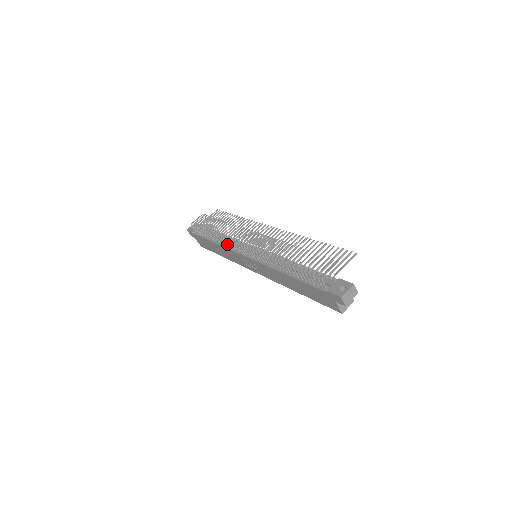
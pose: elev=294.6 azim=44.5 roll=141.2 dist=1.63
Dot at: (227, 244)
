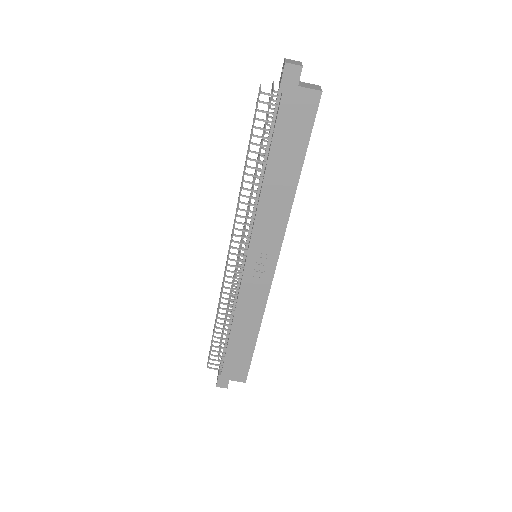
Dot at: (235, 304)
